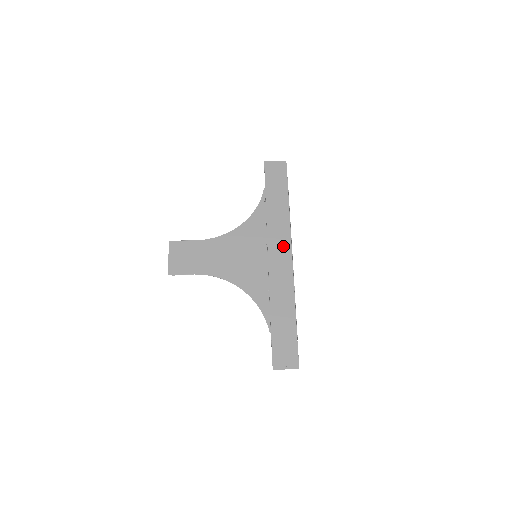
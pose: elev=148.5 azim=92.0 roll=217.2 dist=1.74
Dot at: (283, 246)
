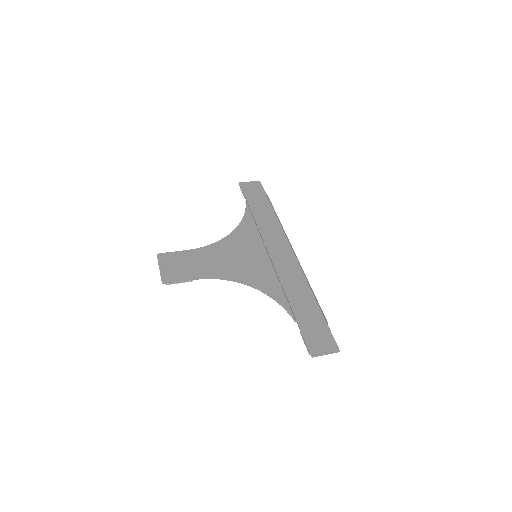
Dot at: (281, 245)
